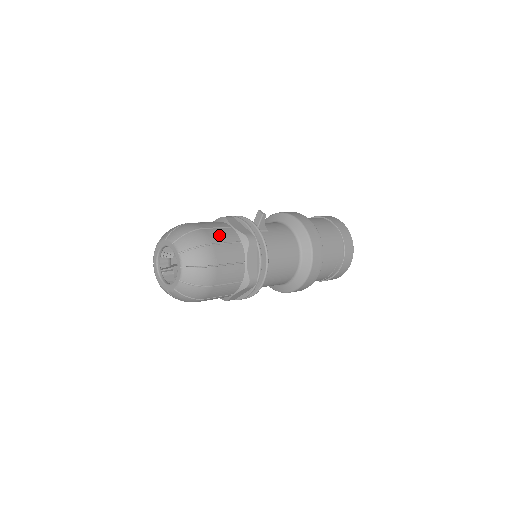
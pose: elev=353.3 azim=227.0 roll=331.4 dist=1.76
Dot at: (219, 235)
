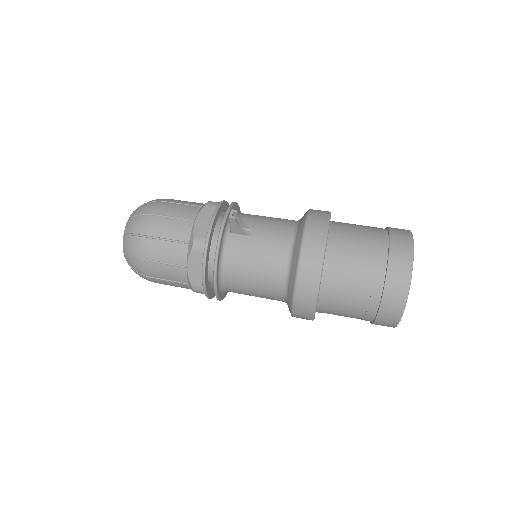
Dot at: (165, 228)
